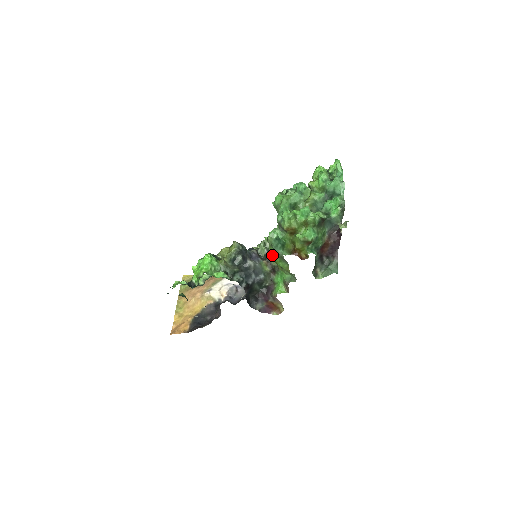
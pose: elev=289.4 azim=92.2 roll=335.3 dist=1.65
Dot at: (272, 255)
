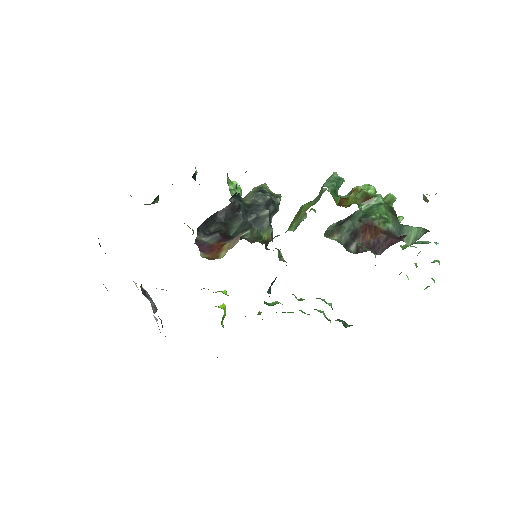
Dot at: occluded
